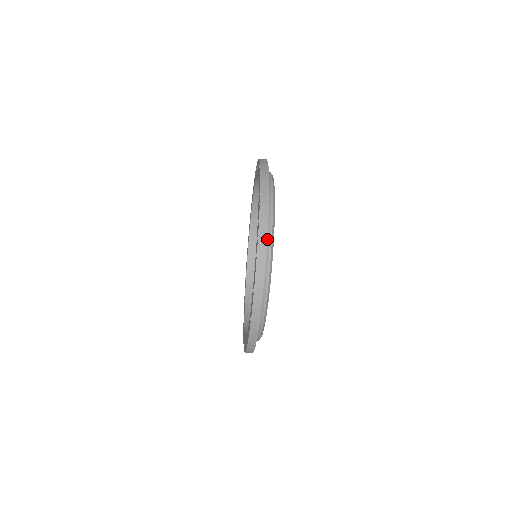
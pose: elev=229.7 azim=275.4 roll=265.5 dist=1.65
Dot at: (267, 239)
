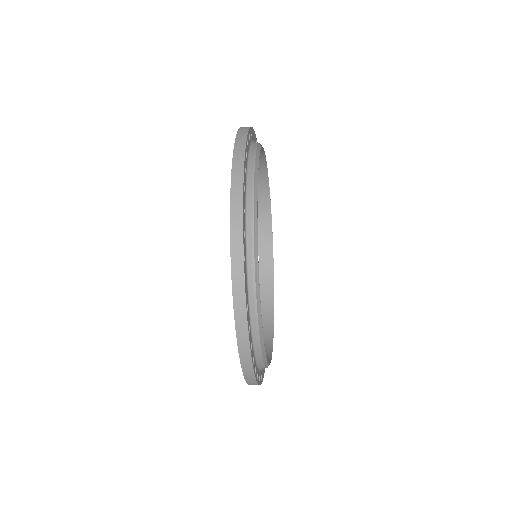
Dot at: (257, 361)
